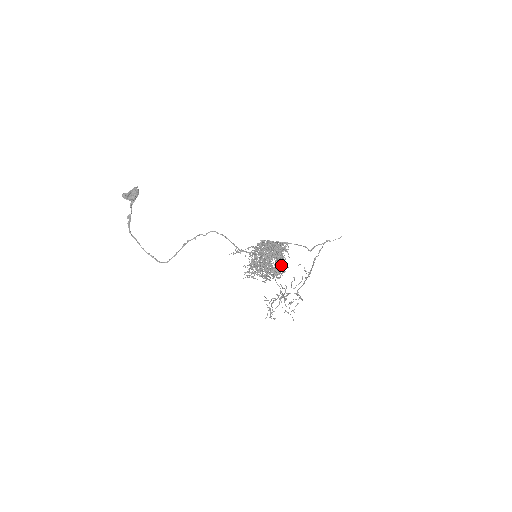
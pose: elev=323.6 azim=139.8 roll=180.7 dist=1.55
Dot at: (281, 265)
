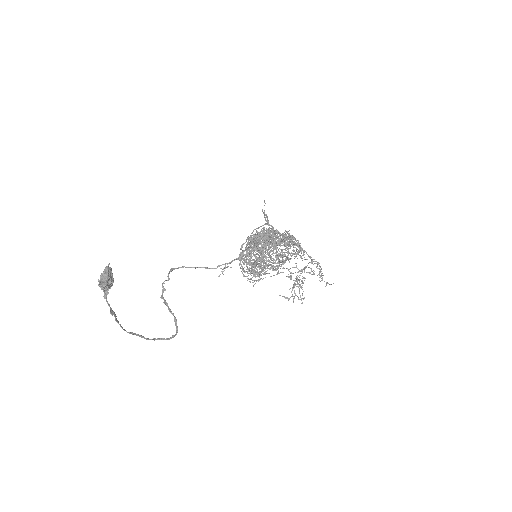
Dot at: (299, 243)
